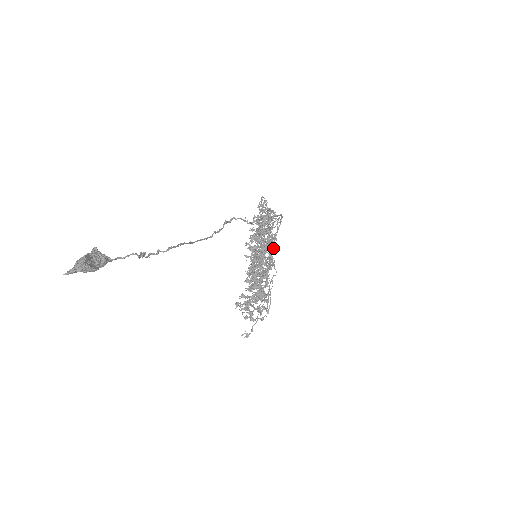
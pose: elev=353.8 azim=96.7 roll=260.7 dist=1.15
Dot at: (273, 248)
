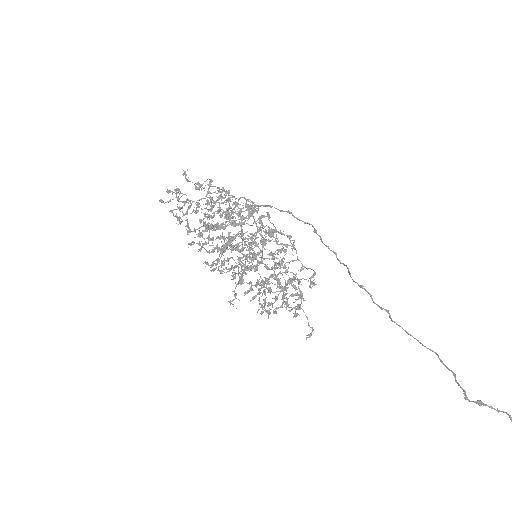
Dot at: occluded
